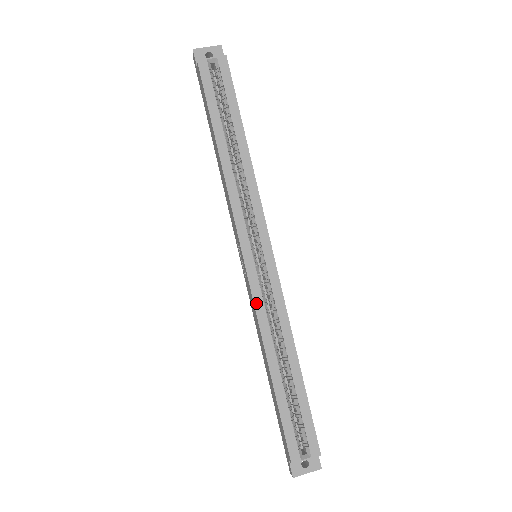
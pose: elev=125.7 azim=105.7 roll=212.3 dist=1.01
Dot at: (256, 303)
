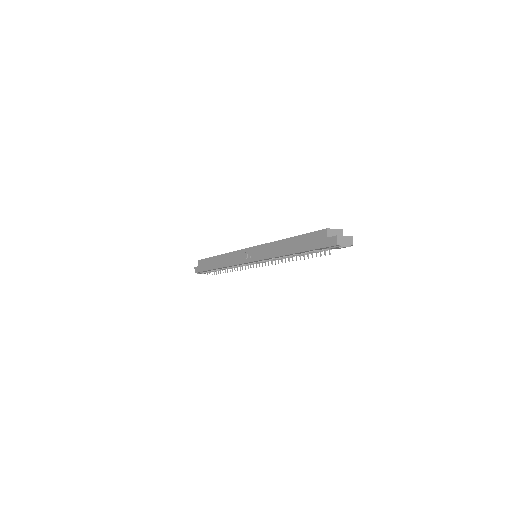
Dot at: (264, 244)
